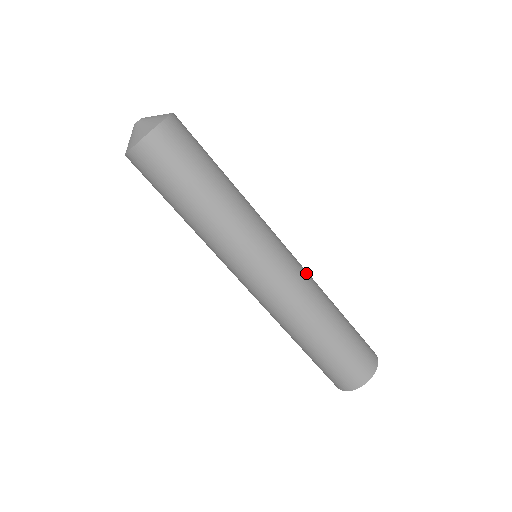
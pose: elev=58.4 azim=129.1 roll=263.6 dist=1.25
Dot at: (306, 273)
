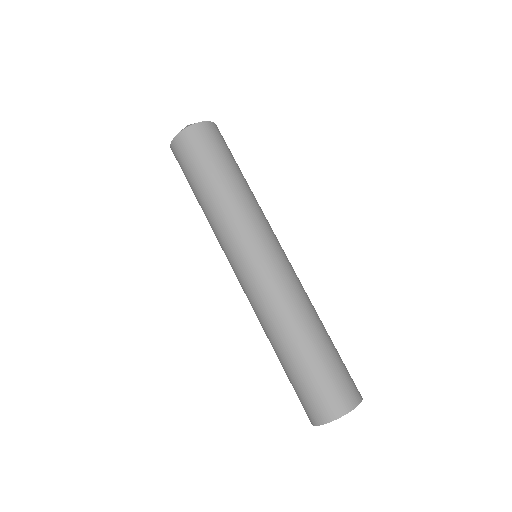
Dot at: (273, 293)
